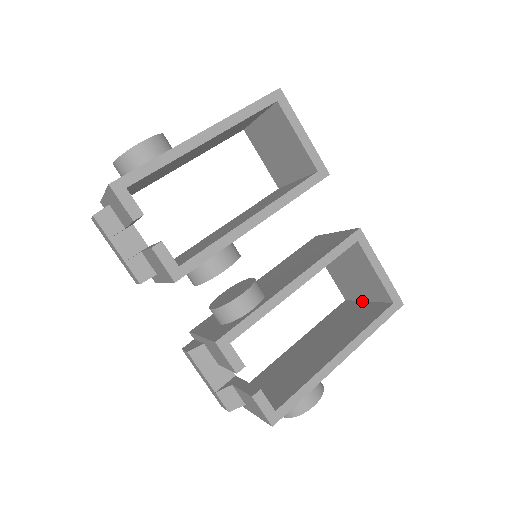
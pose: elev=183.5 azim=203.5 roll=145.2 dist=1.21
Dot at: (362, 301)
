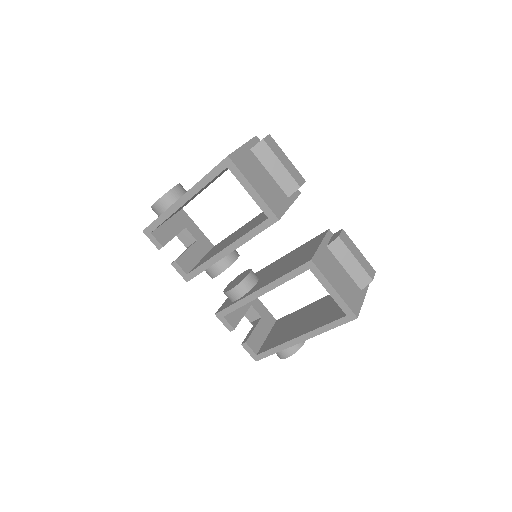
Dot at: occluded
